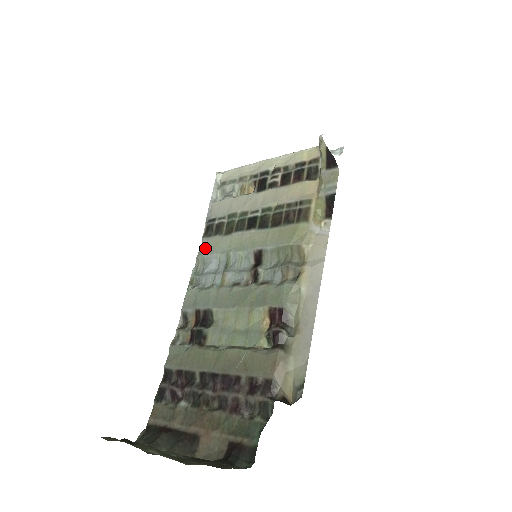
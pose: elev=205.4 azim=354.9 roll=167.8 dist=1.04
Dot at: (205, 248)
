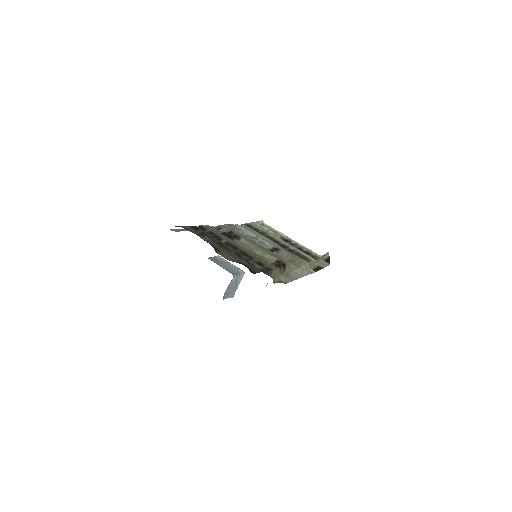
Dot at: (244, 226)
